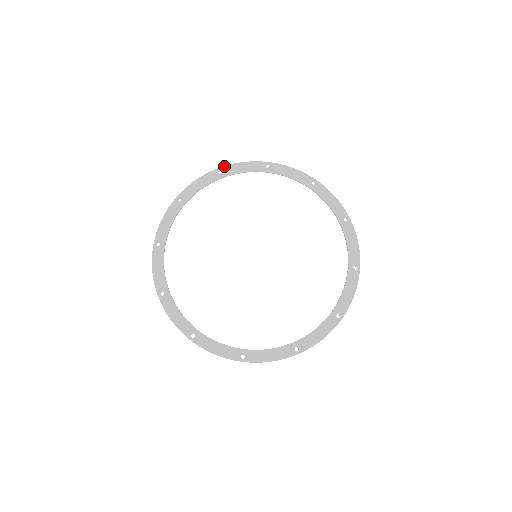
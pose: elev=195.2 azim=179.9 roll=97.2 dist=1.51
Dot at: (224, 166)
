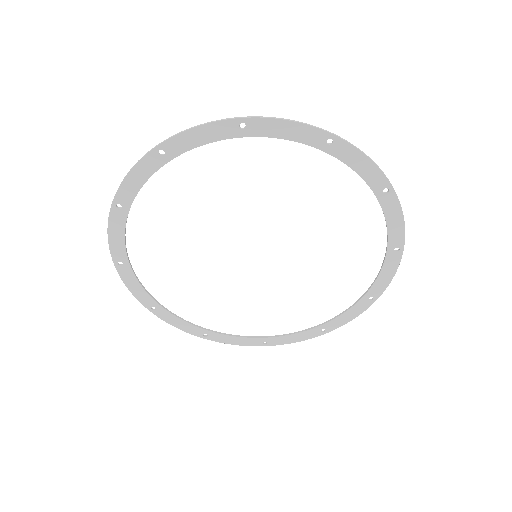
Dot at: (254, 117)
